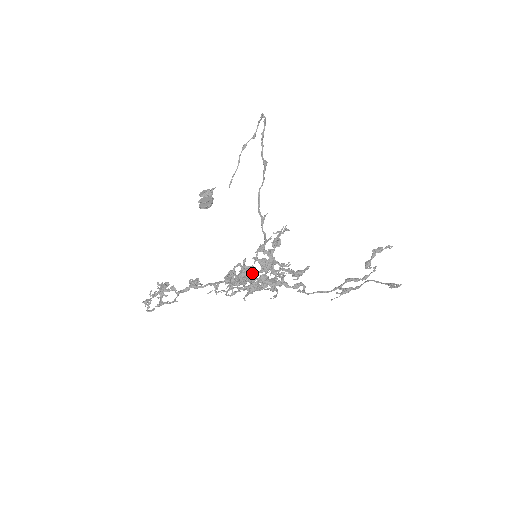
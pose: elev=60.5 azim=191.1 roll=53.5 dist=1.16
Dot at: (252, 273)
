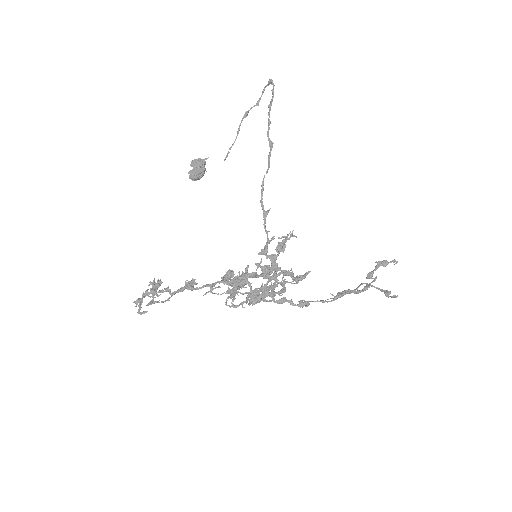
Dot at: (252, 276)
